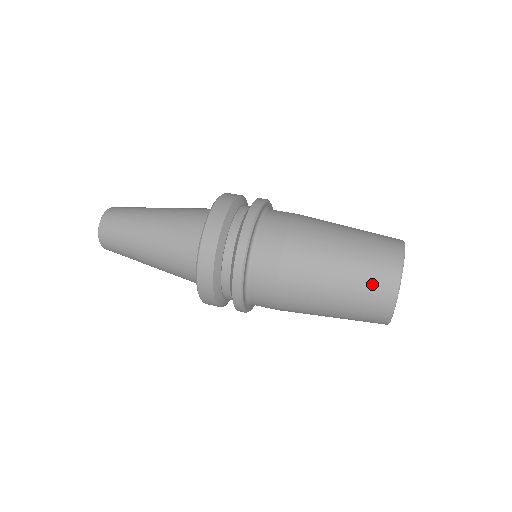
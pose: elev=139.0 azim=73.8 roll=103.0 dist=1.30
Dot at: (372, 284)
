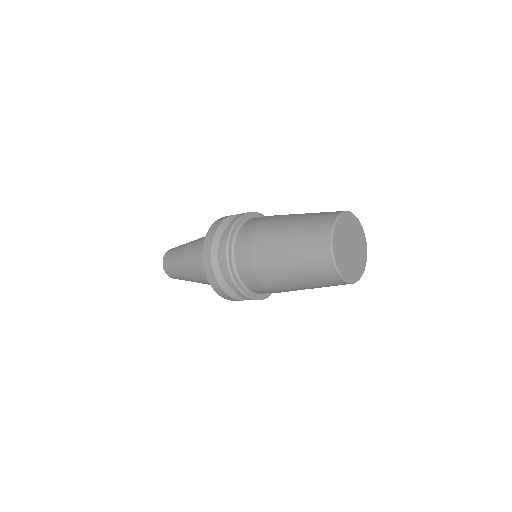
Dot at: (326, 212)
